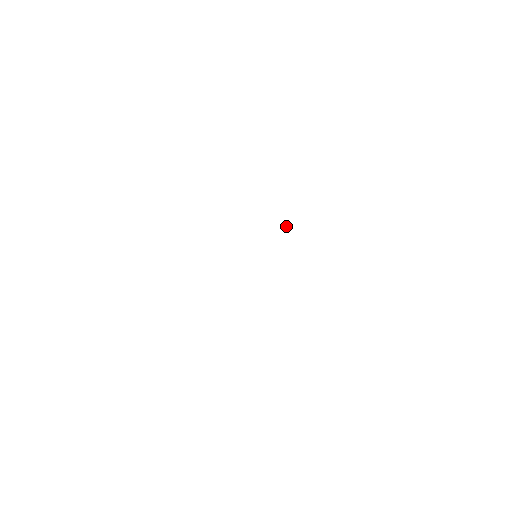
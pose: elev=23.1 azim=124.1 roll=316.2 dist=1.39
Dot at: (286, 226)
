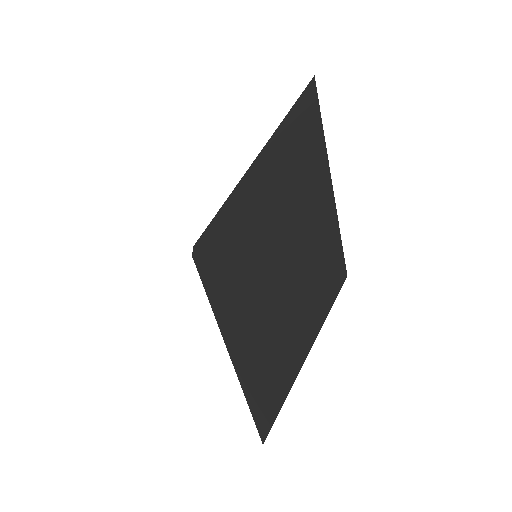
Dot at: occluded
